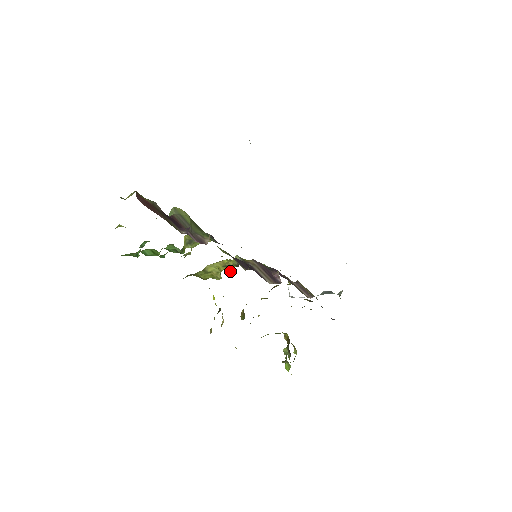
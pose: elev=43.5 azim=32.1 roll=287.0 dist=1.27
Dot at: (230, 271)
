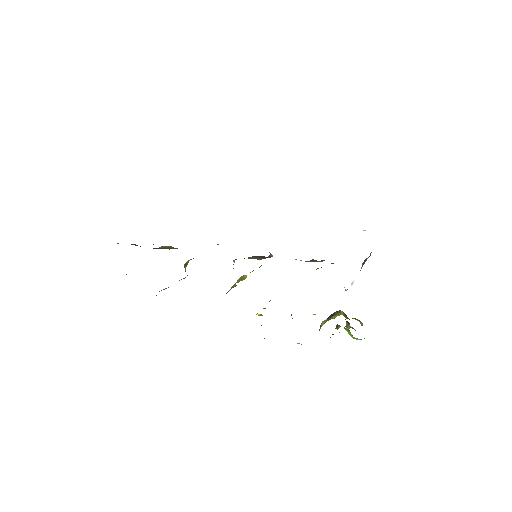
Dot at: occluded
